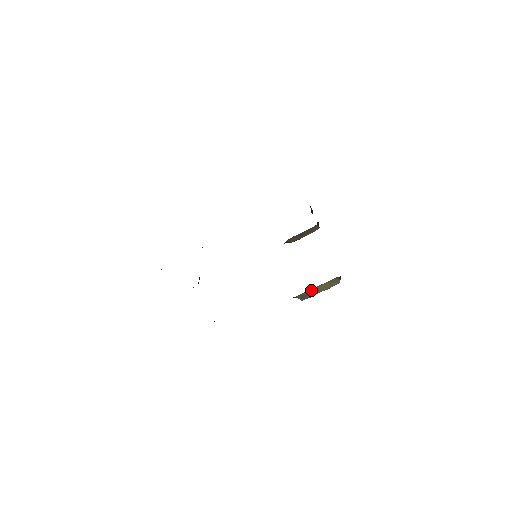
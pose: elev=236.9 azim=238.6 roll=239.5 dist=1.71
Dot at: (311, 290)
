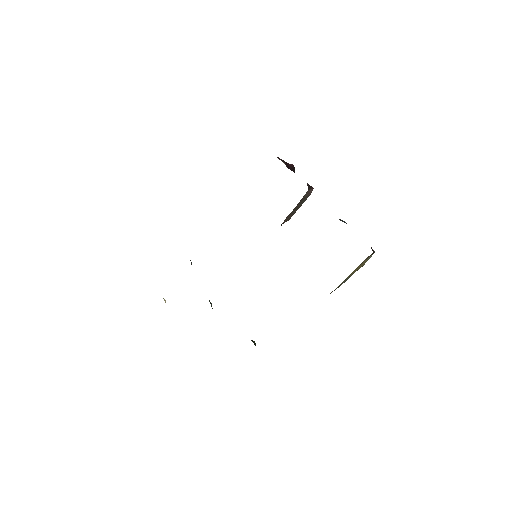
Dot at: occluded
